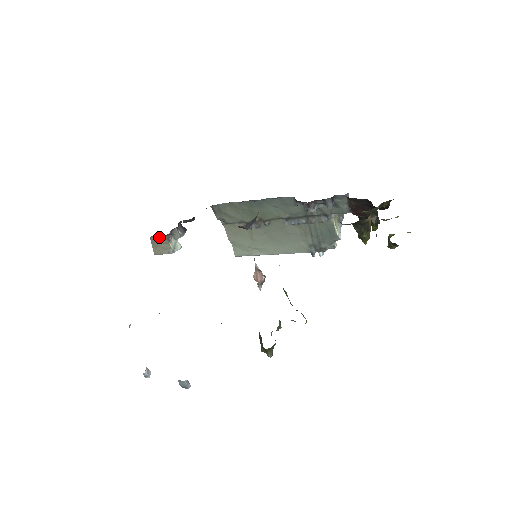
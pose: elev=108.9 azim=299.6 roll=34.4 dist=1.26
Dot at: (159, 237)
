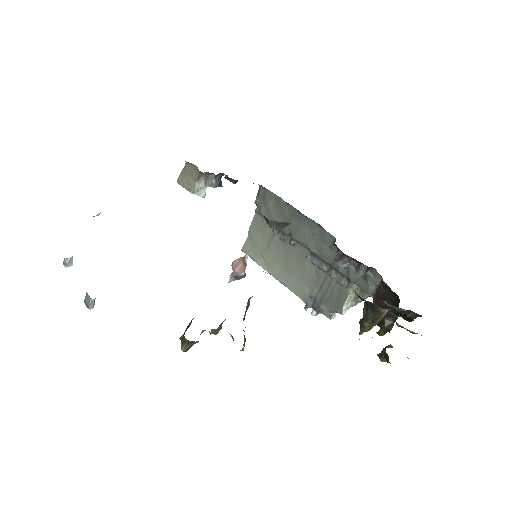
Dot at: (193, 169)
